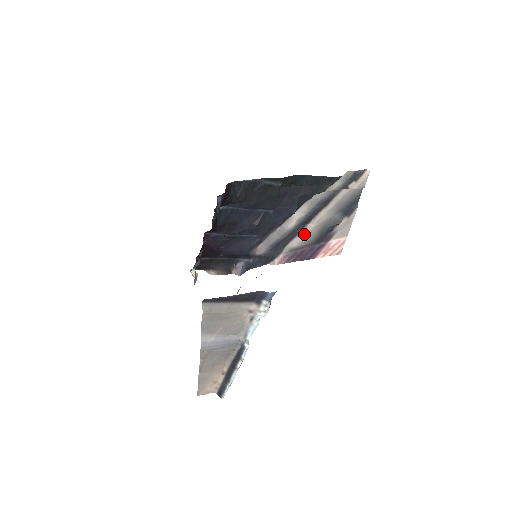
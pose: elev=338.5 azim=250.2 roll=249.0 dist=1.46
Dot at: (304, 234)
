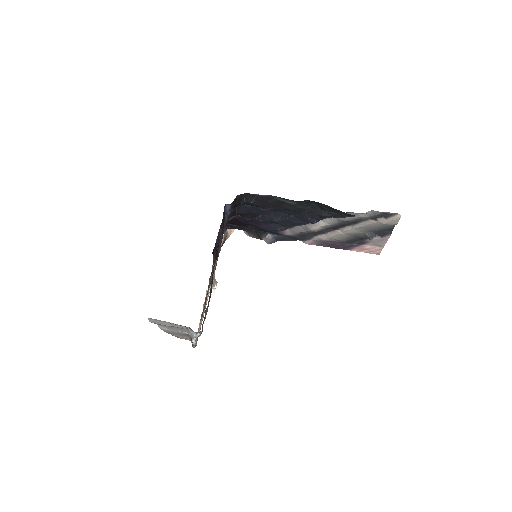
Dot at: (332, 235)
